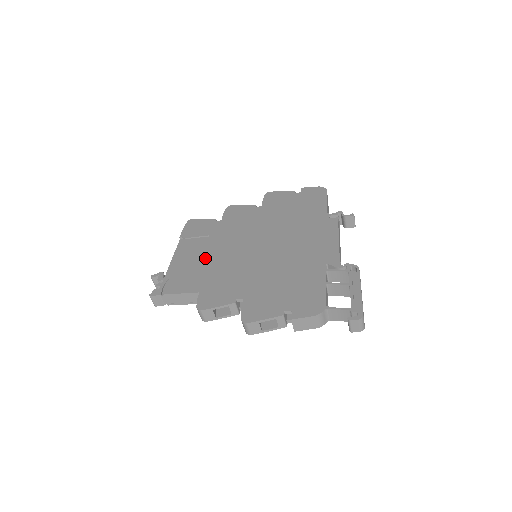
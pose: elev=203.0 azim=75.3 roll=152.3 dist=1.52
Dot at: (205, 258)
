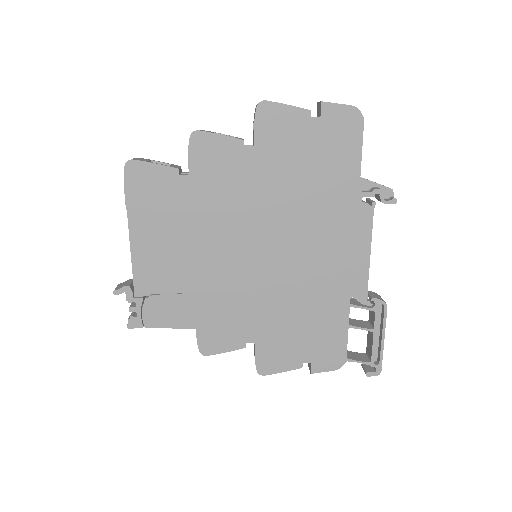
Dot at: (186, 267)
